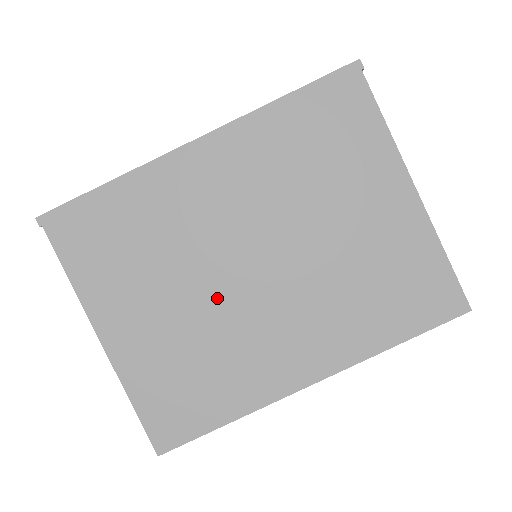
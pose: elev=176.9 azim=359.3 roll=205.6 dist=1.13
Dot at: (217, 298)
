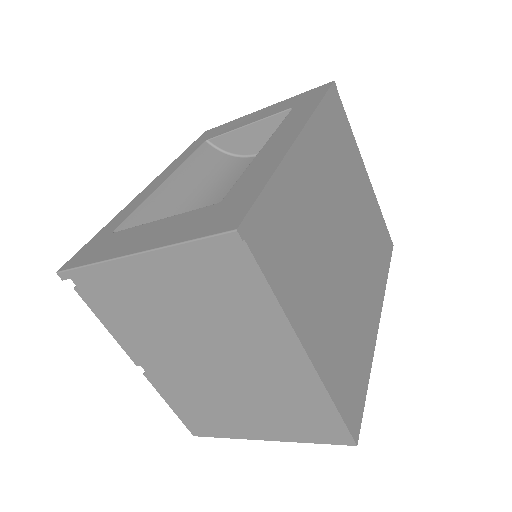
Dot at: (340, 276)
